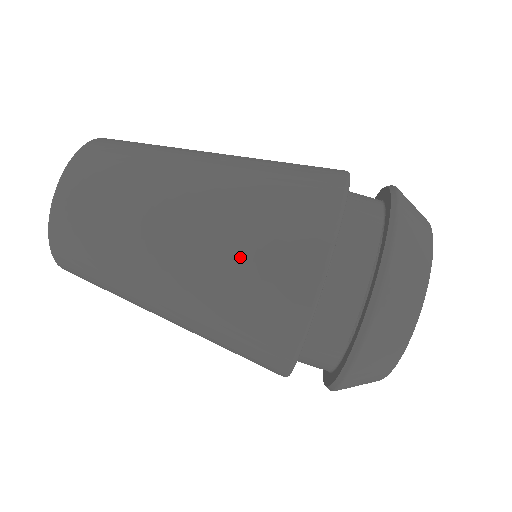
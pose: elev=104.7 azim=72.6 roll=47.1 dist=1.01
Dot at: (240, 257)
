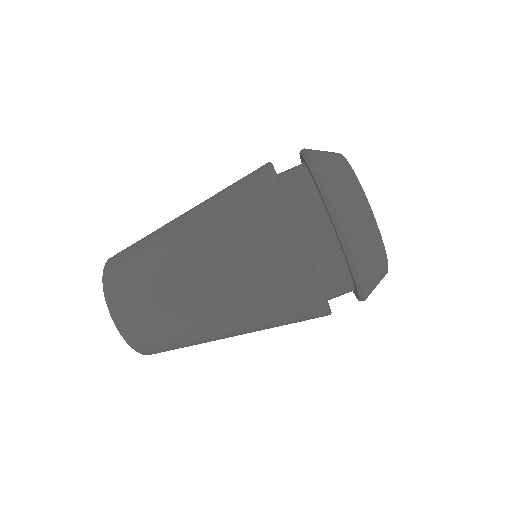
Dot at: (253, 286)
